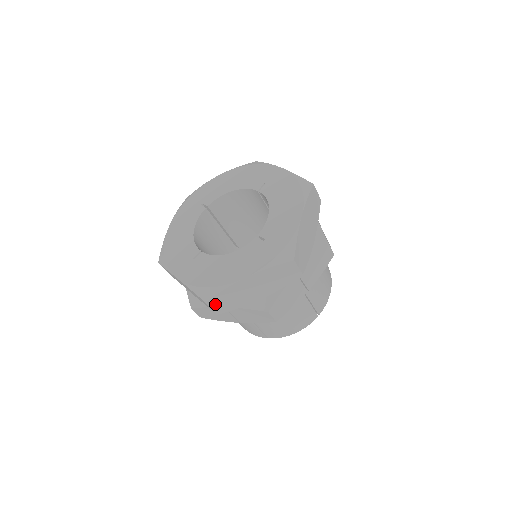
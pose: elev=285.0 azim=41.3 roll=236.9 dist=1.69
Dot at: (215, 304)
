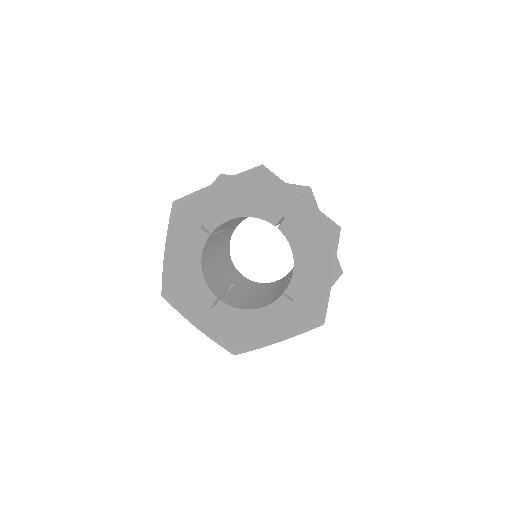
Dot at: occluded
